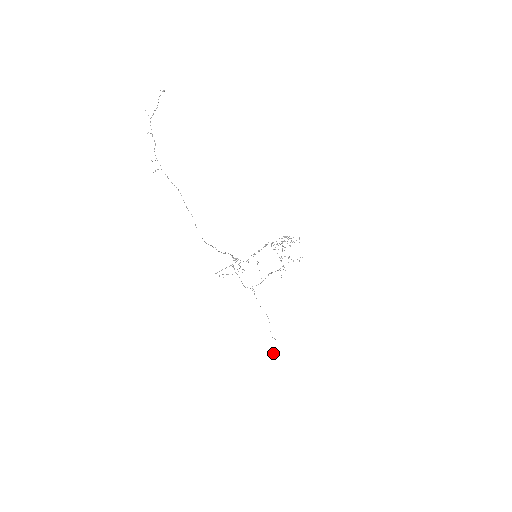
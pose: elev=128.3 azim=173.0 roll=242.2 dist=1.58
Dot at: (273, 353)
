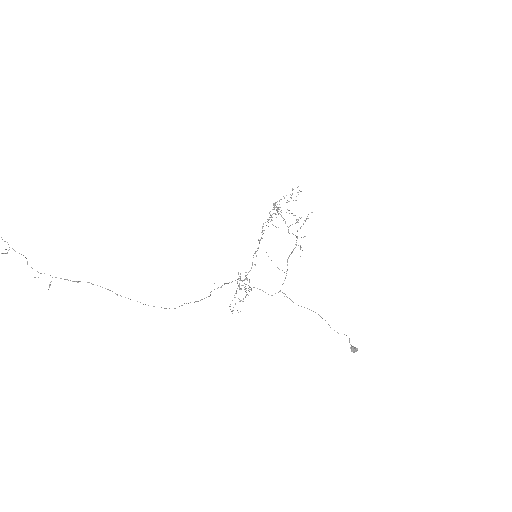
Dot at: occluded
